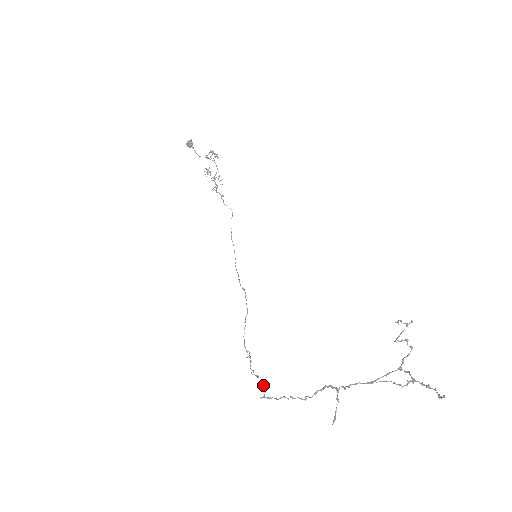
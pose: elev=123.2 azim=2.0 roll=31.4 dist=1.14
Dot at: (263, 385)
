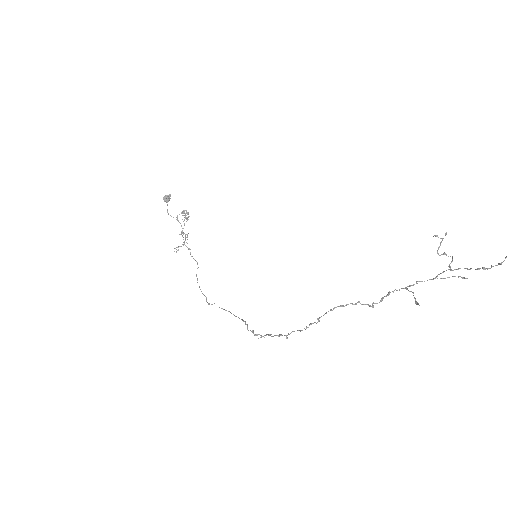
Dot at: (305, 329)
